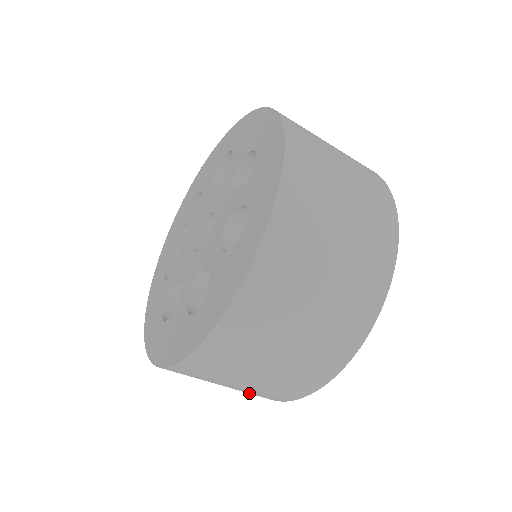
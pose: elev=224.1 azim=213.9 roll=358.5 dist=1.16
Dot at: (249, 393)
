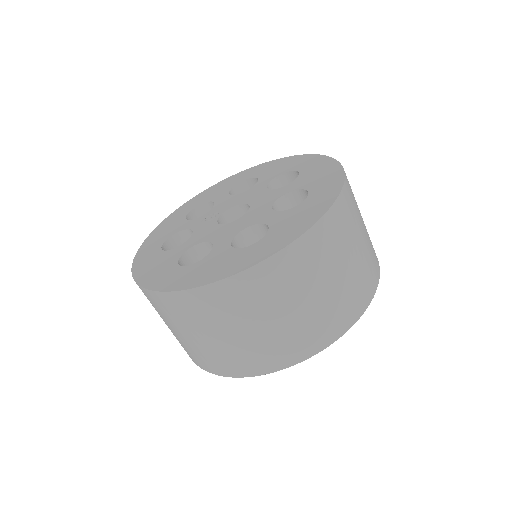
Dot at: occluded
